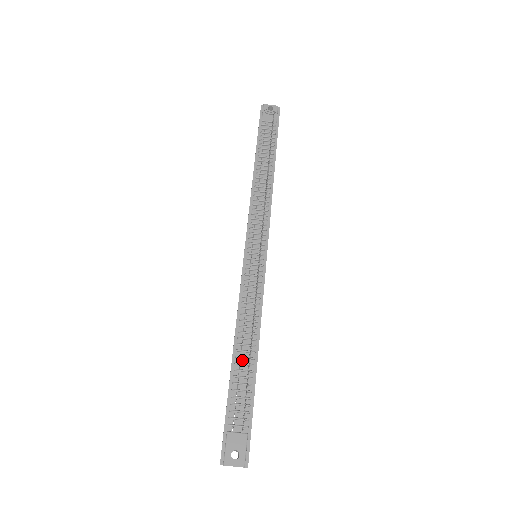
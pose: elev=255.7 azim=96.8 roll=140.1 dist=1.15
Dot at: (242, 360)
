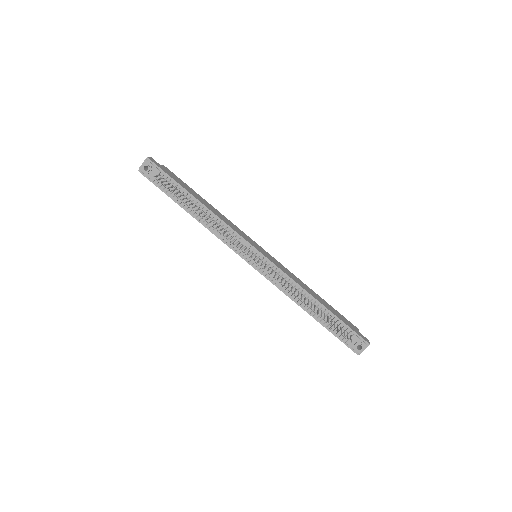
Dot at: (315, 311)
